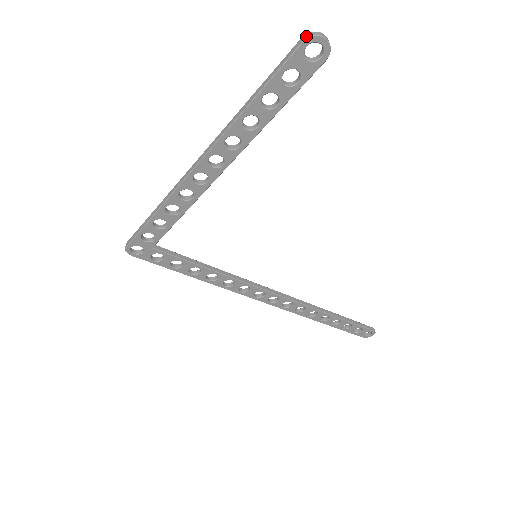
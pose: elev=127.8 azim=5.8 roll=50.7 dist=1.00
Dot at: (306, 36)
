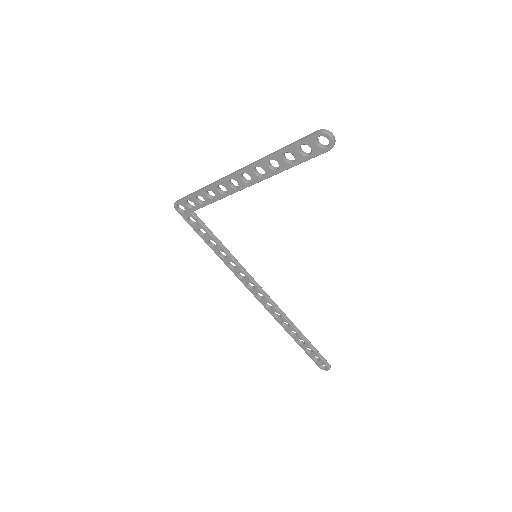
Dot at: (321, 130)
